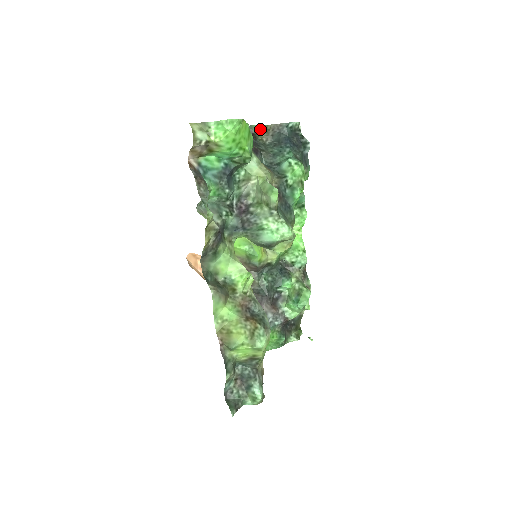
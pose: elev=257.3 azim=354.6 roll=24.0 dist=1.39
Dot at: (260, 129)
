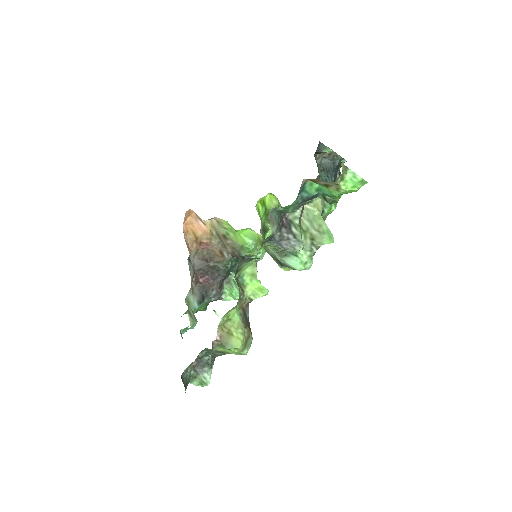
Dot at: occluded
